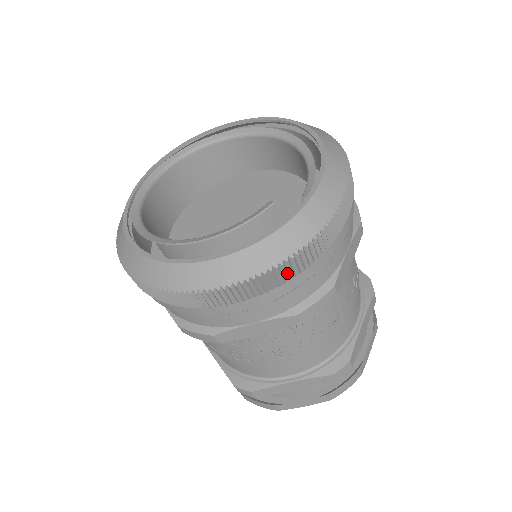
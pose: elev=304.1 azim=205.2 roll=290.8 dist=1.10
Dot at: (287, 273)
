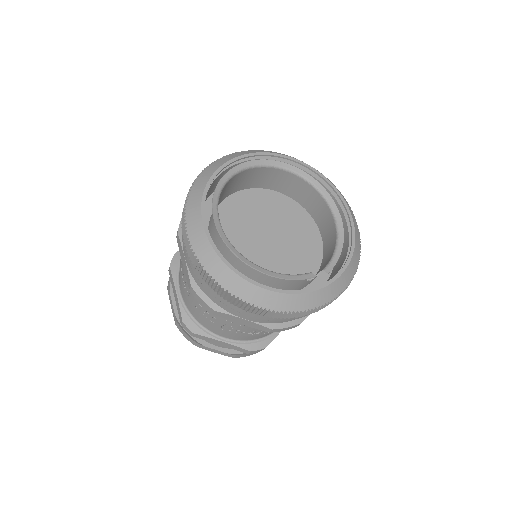
Dot at: (292, 316)
